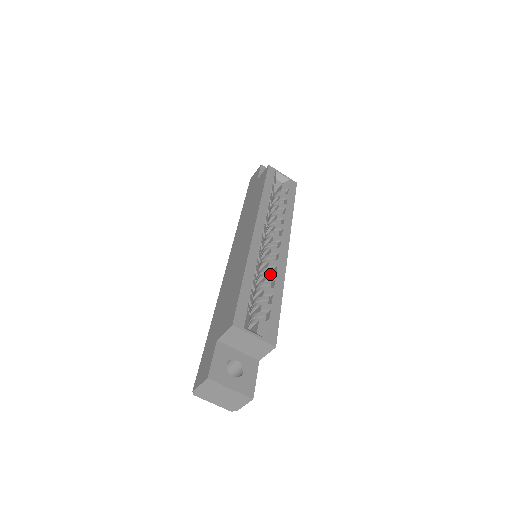
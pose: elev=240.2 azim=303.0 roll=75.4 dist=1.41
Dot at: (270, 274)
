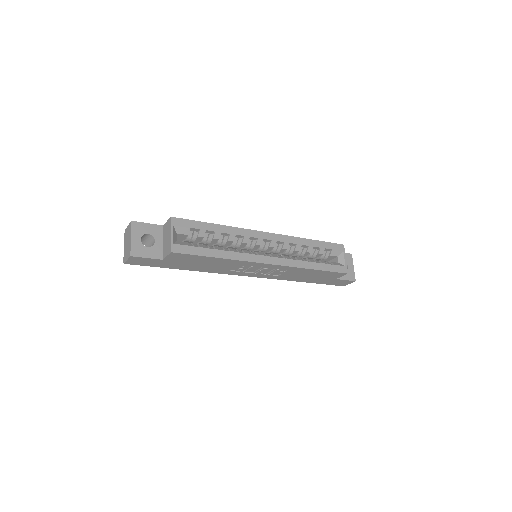
Dot at: occluded
